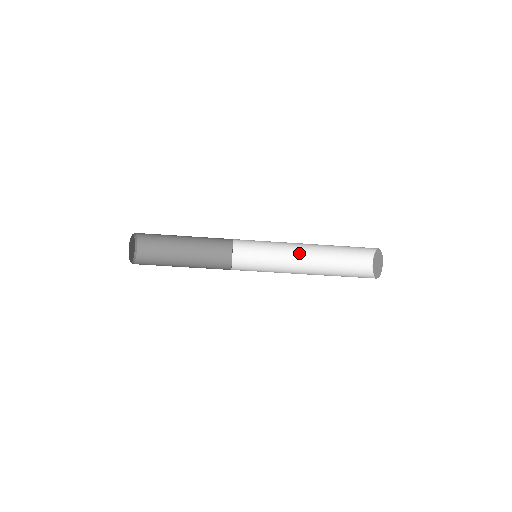
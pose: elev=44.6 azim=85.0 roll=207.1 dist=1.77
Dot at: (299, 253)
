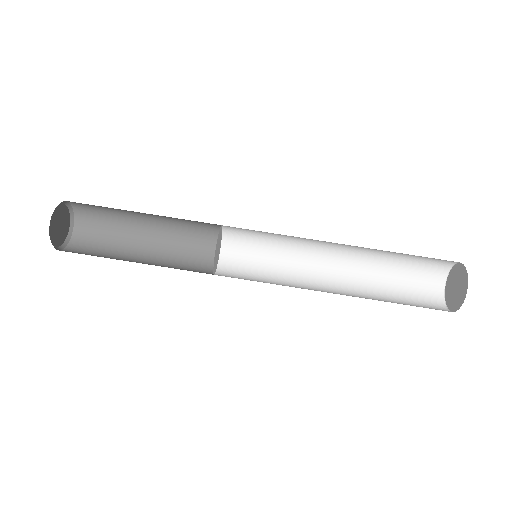
Dot at: occluded
